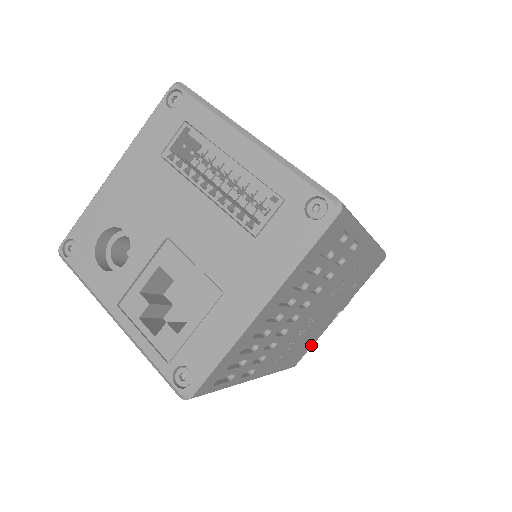
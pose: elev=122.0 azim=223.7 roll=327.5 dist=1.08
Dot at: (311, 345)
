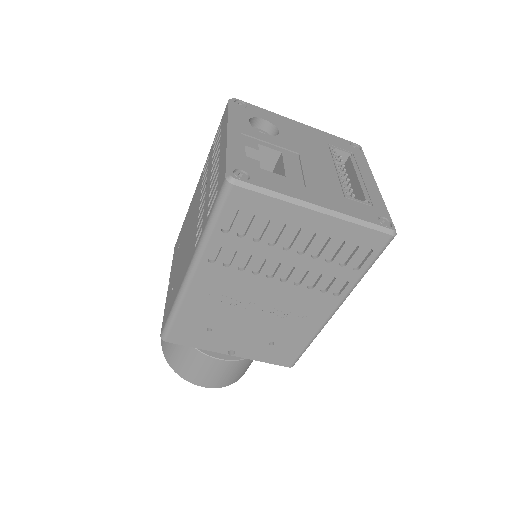
Dot at: (193, 344)
